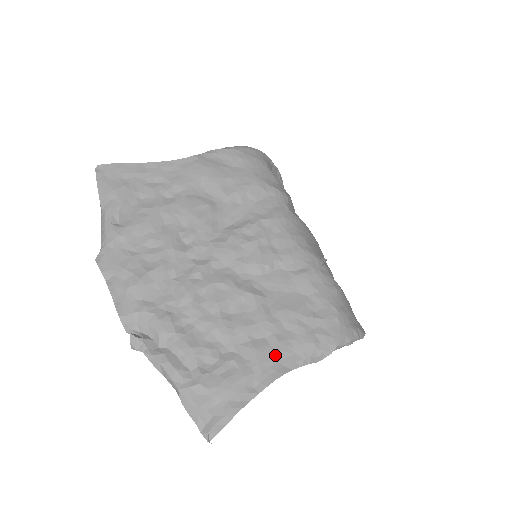
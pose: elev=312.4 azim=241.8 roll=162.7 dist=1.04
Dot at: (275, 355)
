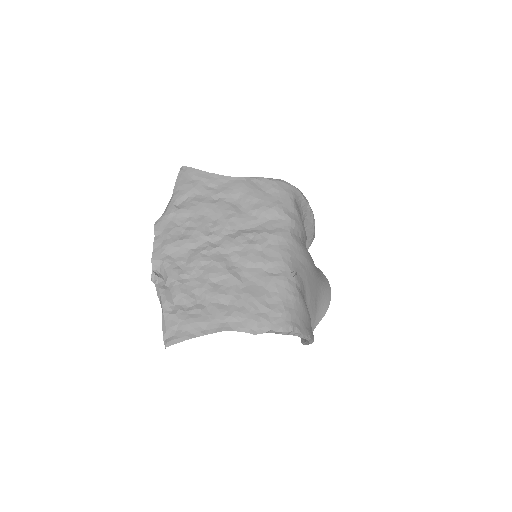
Dot at: (228, 318)
